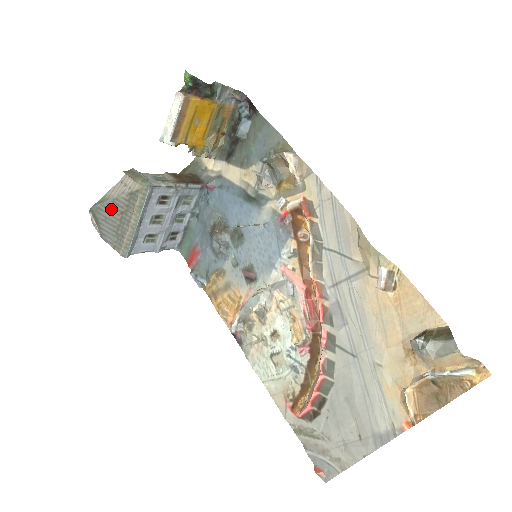
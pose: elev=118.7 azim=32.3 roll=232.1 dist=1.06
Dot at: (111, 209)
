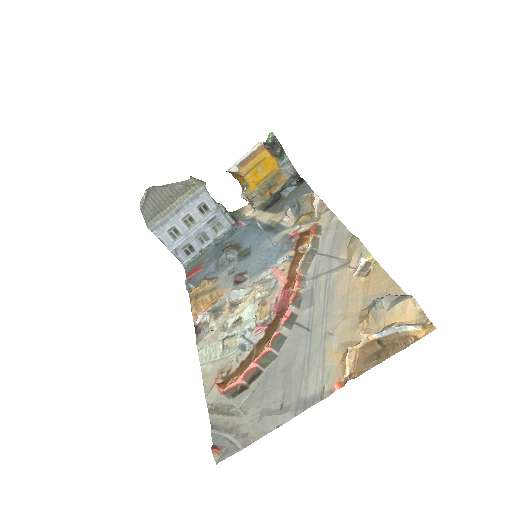
Dot at: (164, 192)
